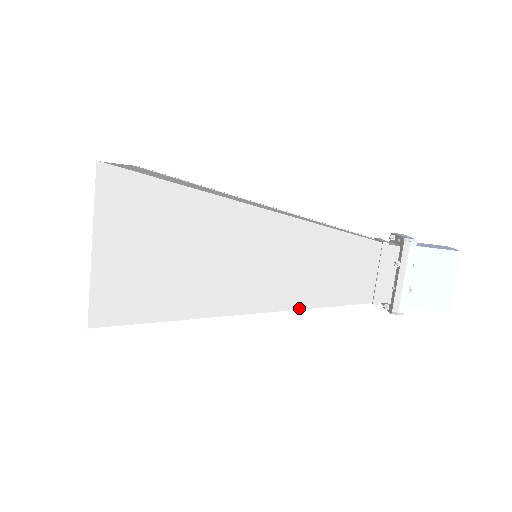
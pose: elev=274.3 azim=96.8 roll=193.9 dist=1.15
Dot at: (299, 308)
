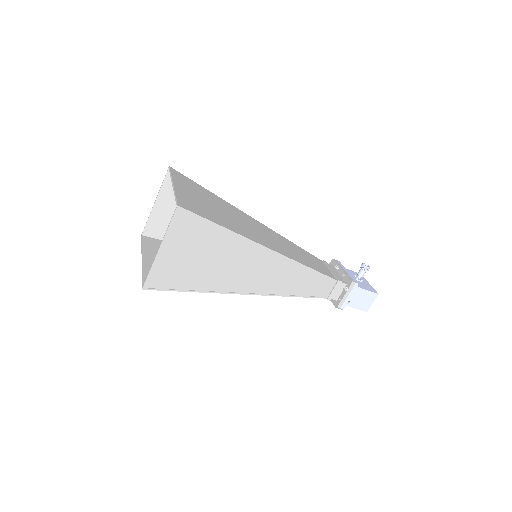
Dot at: occluded
